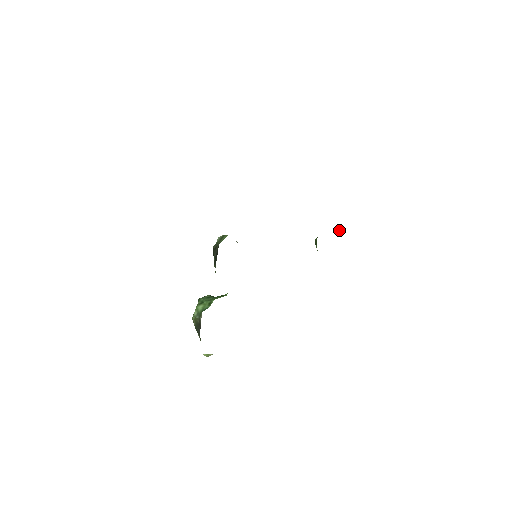
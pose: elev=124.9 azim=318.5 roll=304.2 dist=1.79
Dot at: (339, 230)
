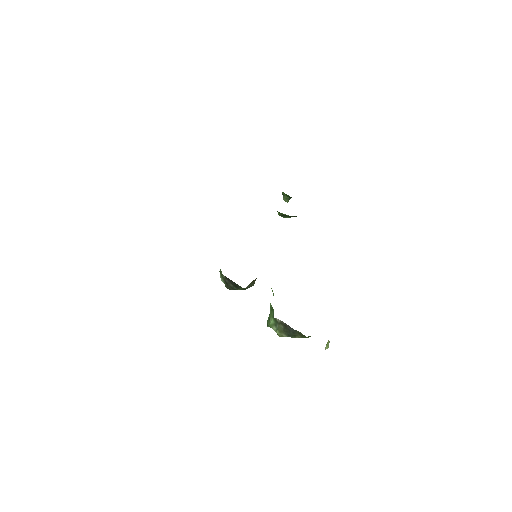
Dot at: (284, 198)
